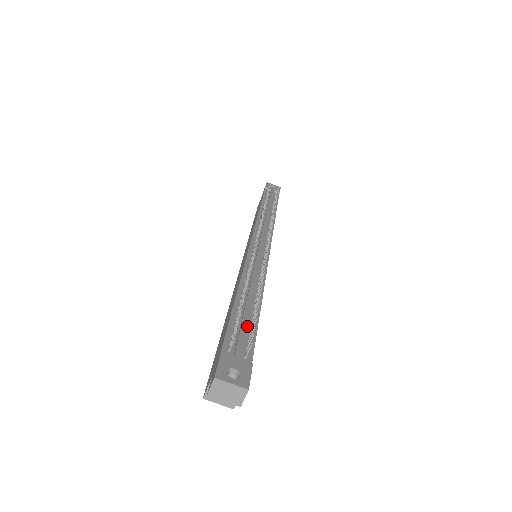
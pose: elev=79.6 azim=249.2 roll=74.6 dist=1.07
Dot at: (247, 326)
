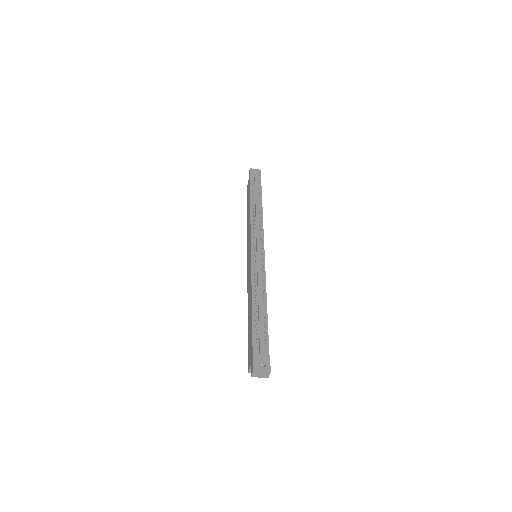
Dot at: (262, 328)
